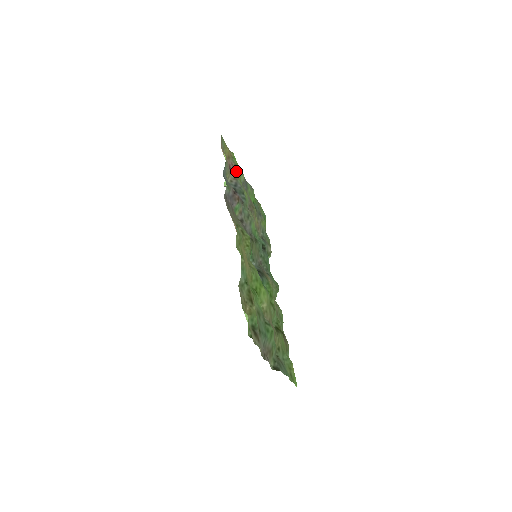
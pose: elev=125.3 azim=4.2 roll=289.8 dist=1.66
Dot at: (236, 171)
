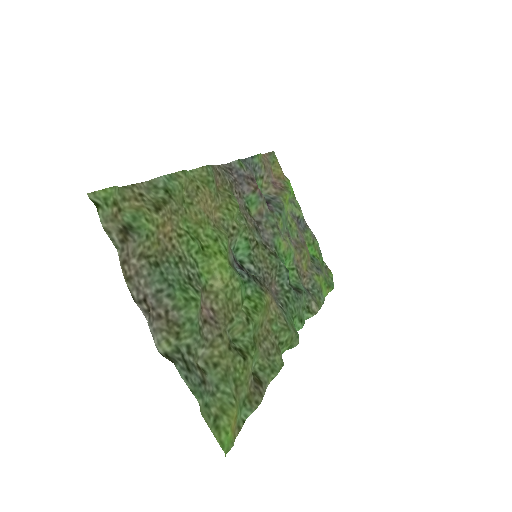
Dot at: (281, 189)
